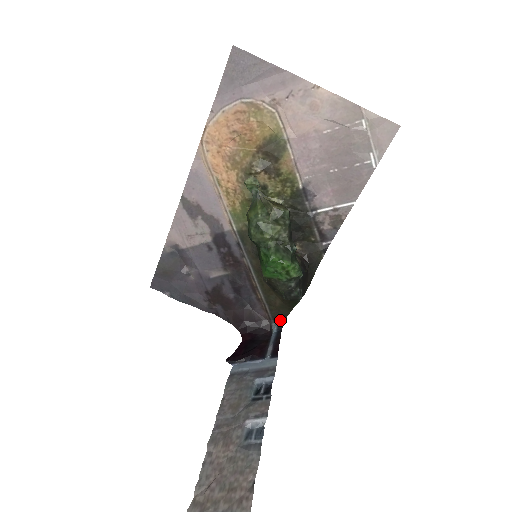
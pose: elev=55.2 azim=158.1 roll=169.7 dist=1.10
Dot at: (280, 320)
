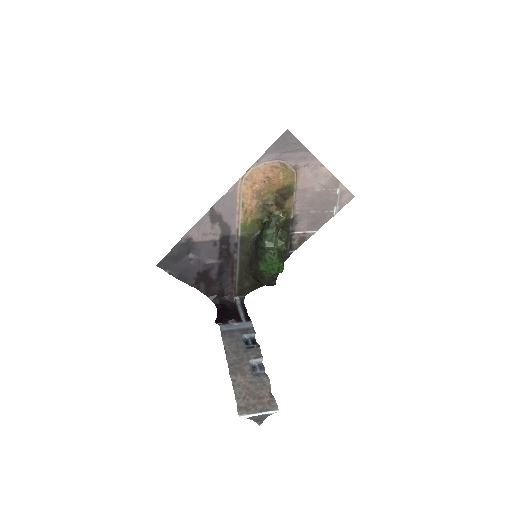
Dot at: (242, 296)
